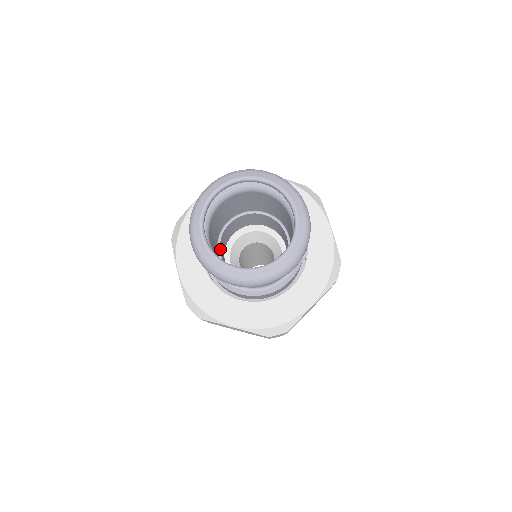
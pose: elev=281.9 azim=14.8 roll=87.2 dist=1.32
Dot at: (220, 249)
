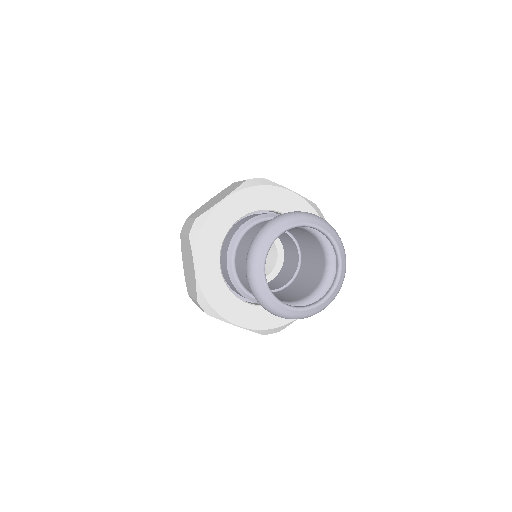
Dot at: occluded
